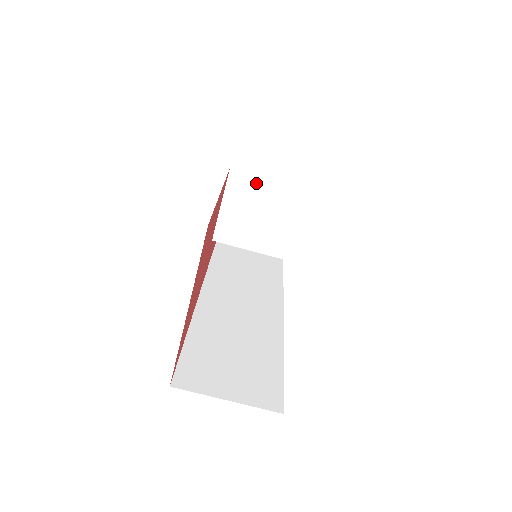
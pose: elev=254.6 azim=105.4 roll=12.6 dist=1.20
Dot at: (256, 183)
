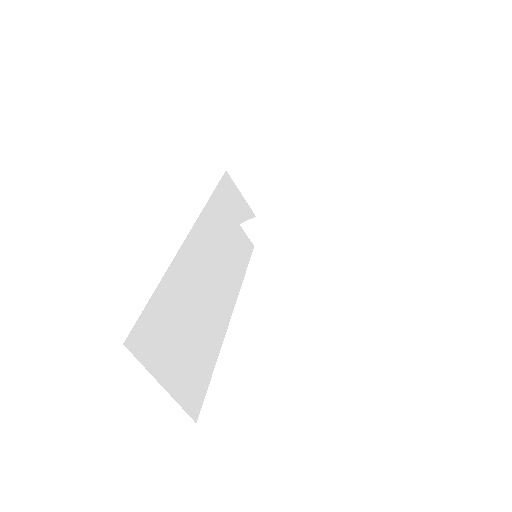
Dot at: (320, 217)
